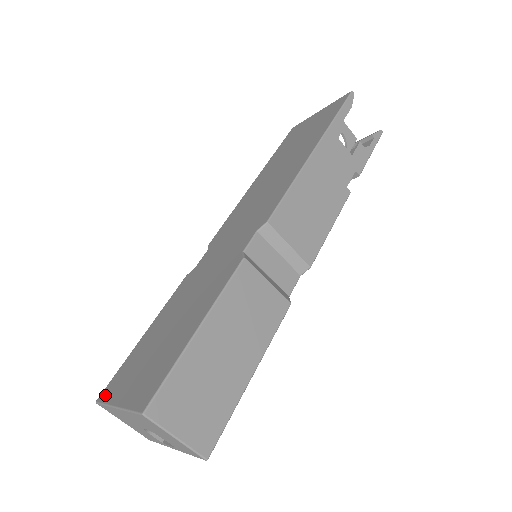
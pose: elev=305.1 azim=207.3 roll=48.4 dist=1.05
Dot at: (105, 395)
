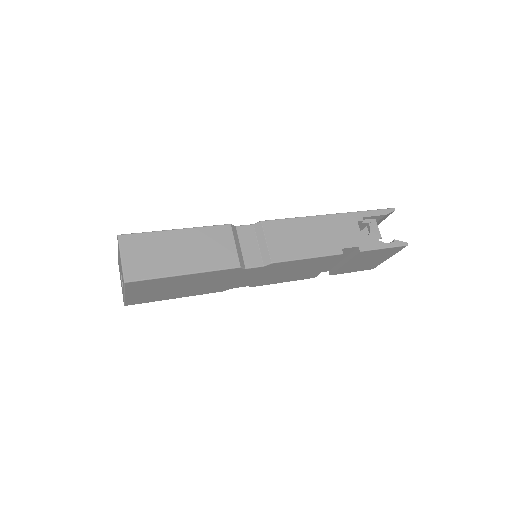
Dot at: occluded
